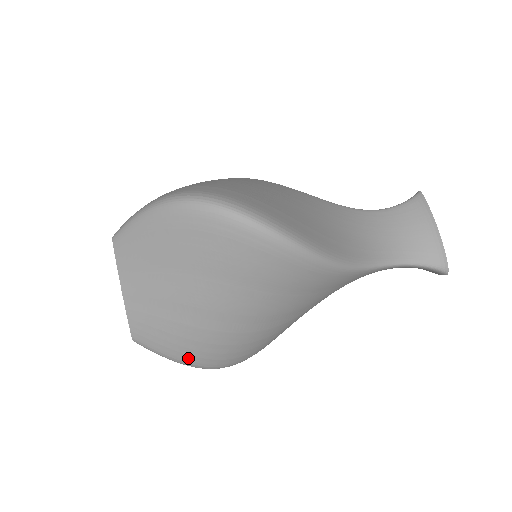
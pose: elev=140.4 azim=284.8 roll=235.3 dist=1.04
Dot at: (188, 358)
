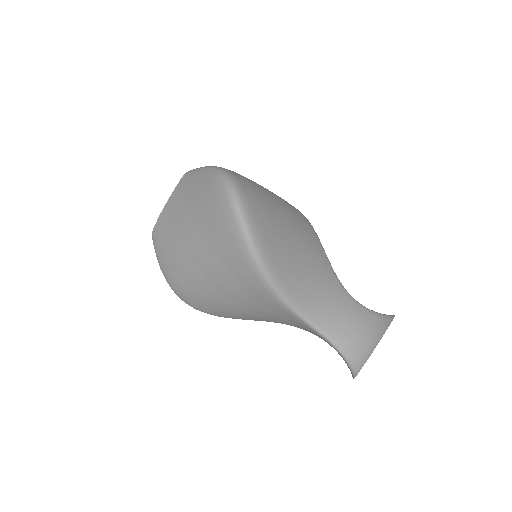
Dot at: (166, 270)
